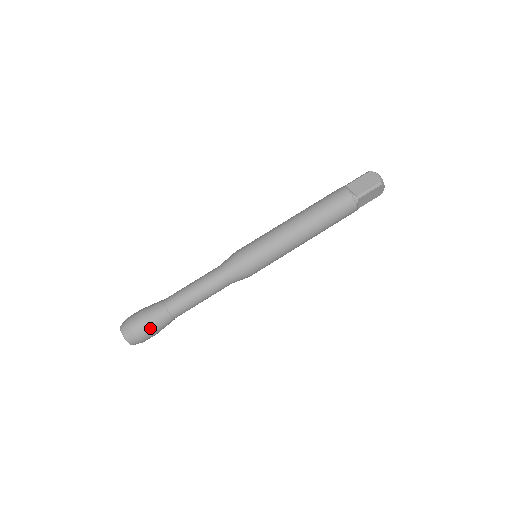
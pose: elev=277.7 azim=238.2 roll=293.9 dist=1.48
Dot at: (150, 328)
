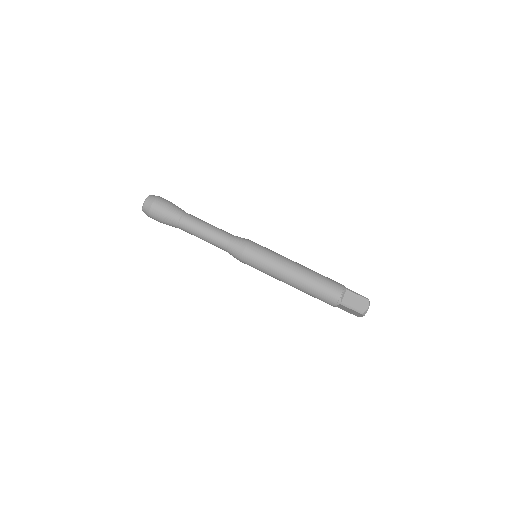
Dot at: (160, 217)
